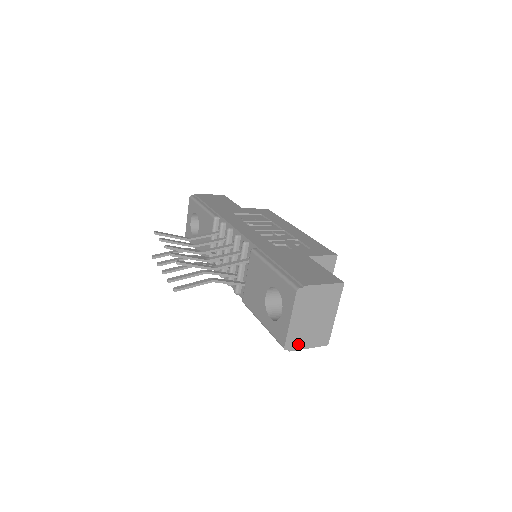
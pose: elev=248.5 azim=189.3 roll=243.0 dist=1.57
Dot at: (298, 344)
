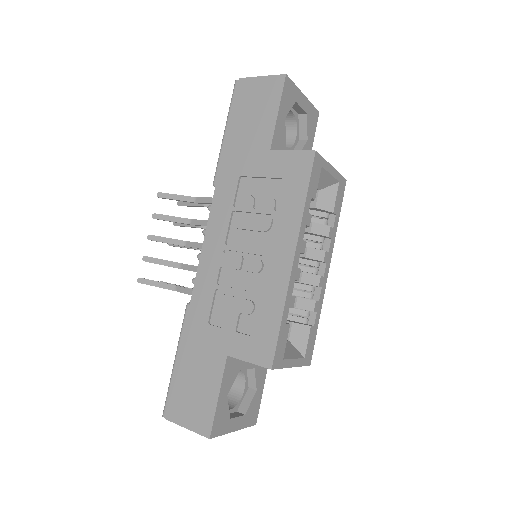
Dot at: occluded
